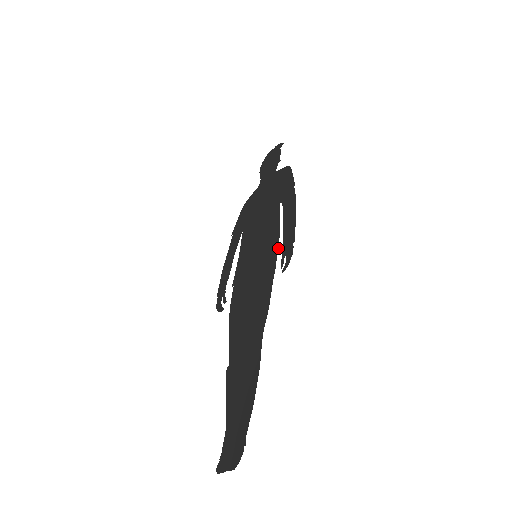
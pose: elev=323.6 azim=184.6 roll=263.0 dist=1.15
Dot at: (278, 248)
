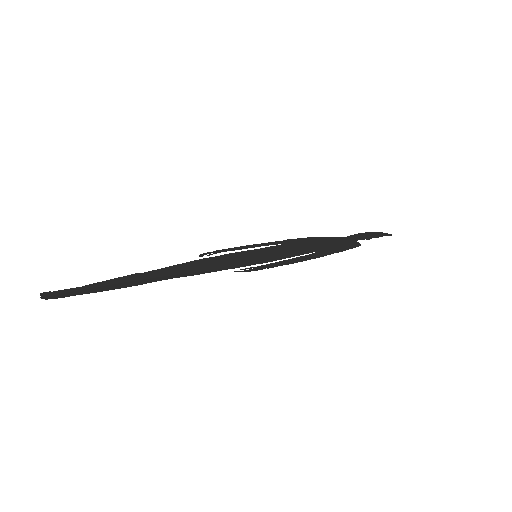
Dot at: (262, 263)
